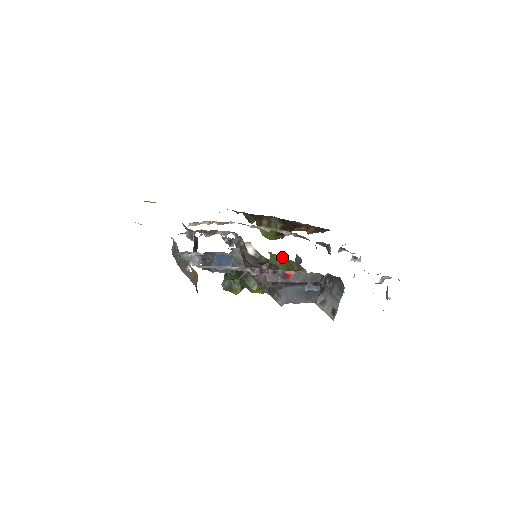
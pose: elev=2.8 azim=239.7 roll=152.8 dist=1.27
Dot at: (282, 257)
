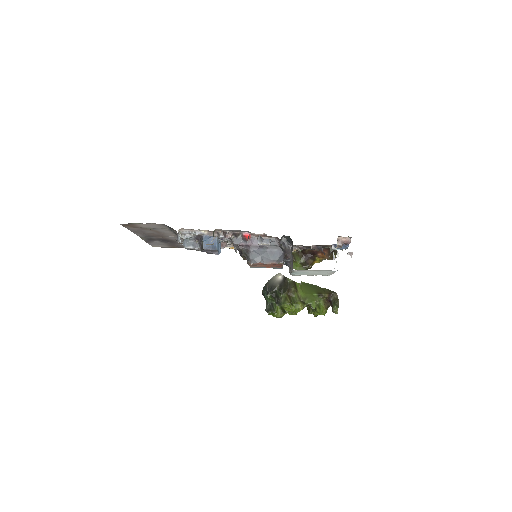
Dot at: (315, 285)
